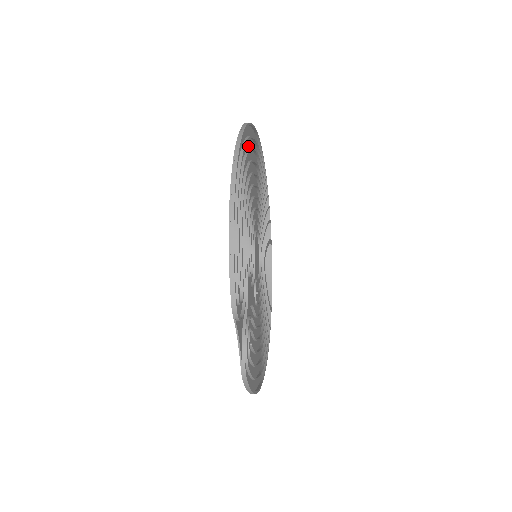
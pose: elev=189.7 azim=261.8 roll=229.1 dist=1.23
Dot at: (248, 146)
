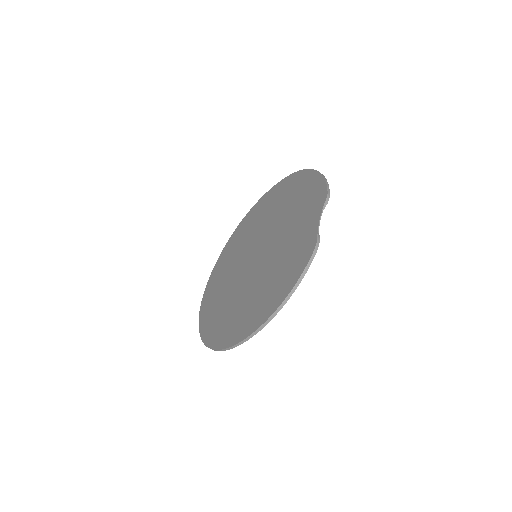
Dot at: (265, 202)
